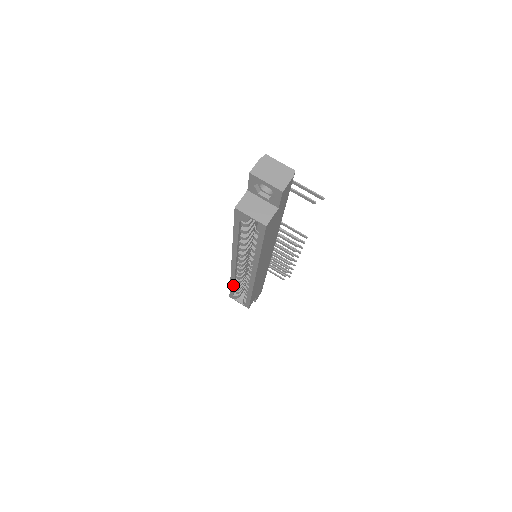
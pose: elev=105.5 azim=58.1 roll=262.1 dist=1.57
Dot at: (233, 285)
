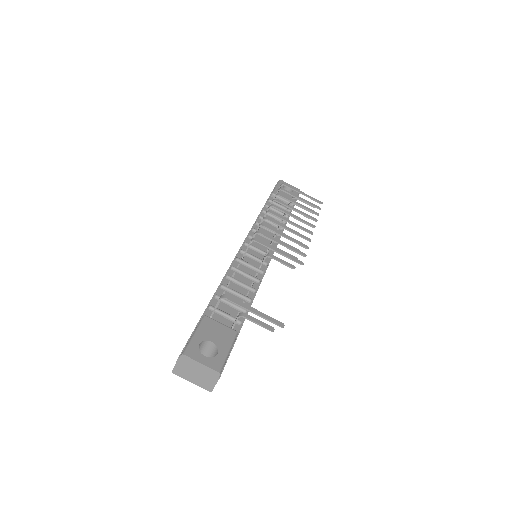
Dot at: occluded
